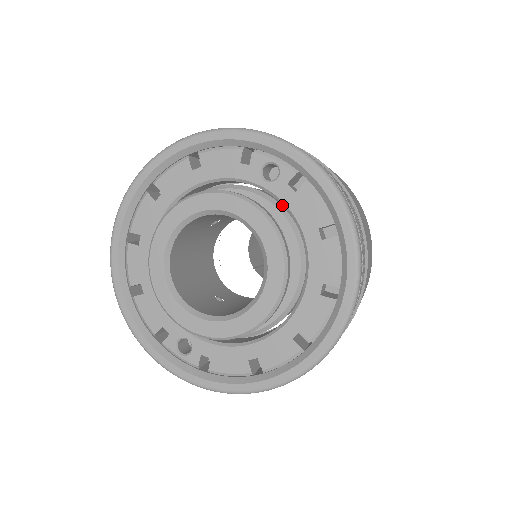
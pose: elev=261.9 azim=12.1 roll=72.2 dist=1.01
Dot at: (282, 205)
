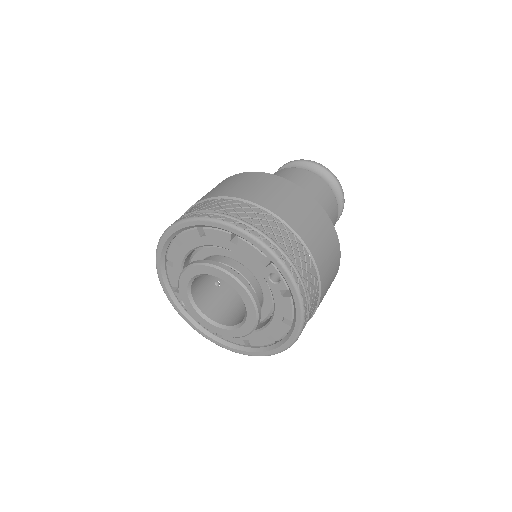
Dot at: occluded
